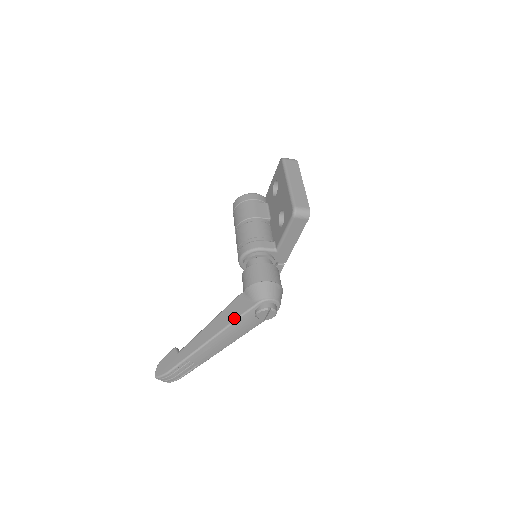
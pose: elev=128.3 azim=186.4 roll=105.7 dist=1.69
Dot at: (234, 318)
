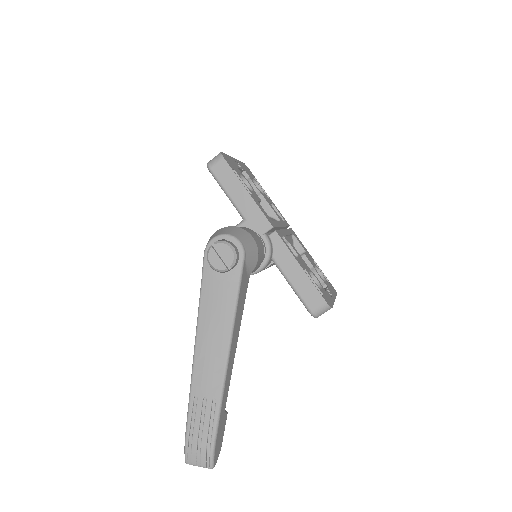
Dot at: (200, 295)
